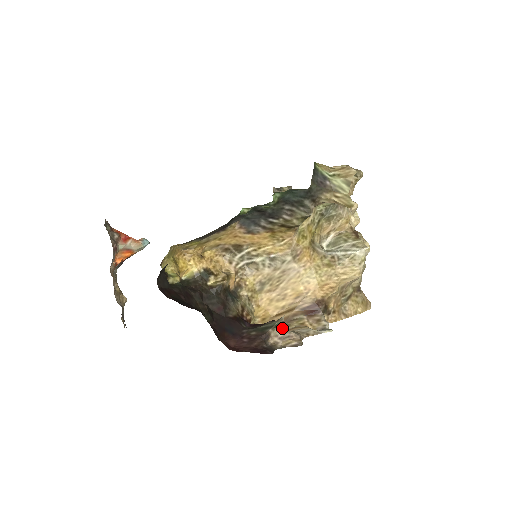
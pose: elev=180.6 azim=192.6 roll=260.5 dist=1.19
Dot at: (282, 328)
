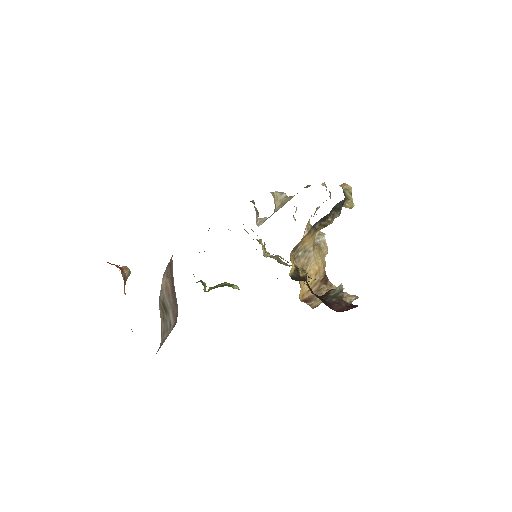
Dot at: occluded
